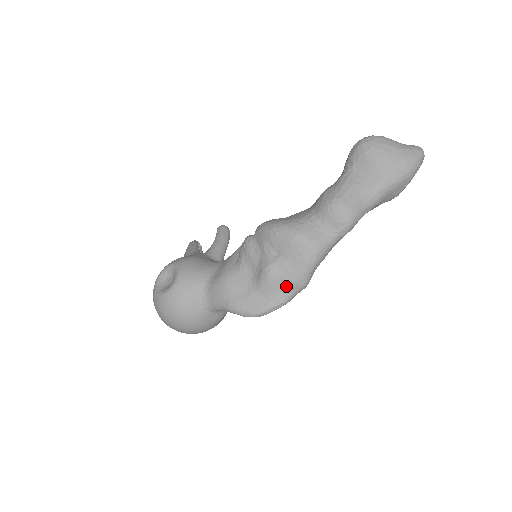
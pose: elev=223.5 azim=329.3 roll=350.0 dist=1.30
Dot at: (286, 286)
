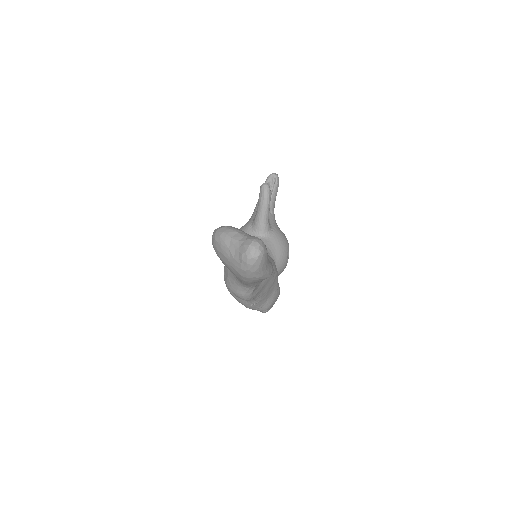
Dot at: occluded
